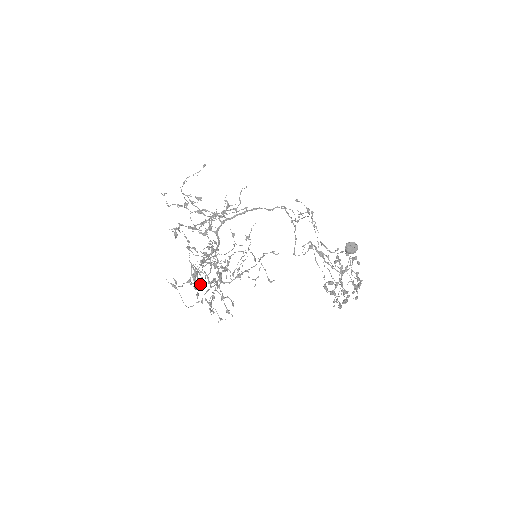
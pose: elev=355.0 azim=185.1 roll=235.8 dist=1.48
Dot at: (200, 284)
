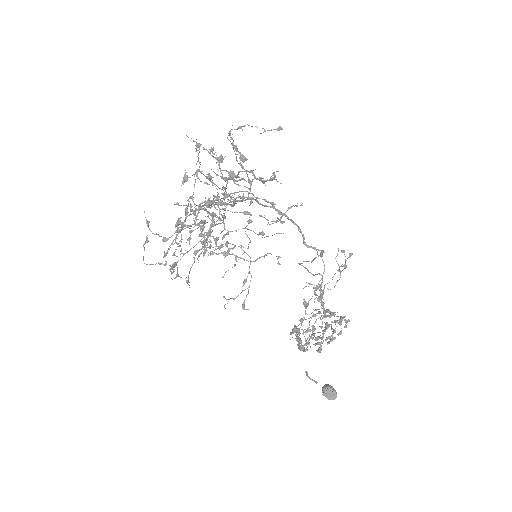
Dot at: (181, 230)
